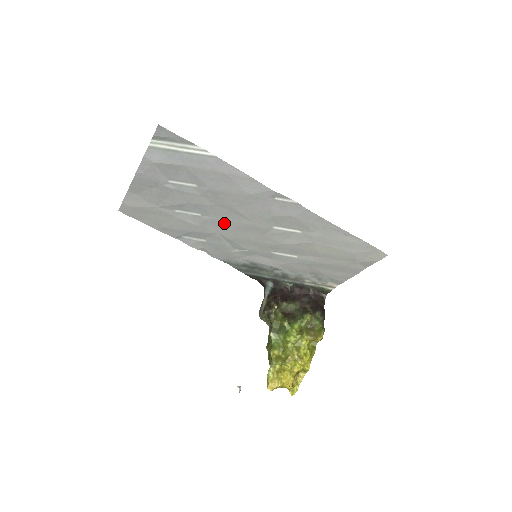
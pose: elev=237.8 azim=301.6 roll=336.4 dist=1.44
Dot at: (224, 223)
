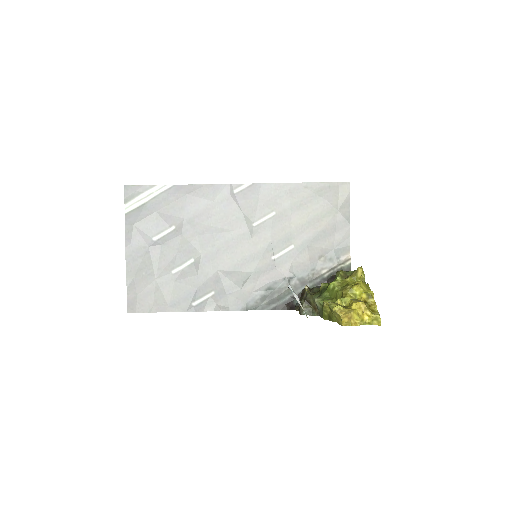
Dot at: (215, 253)
